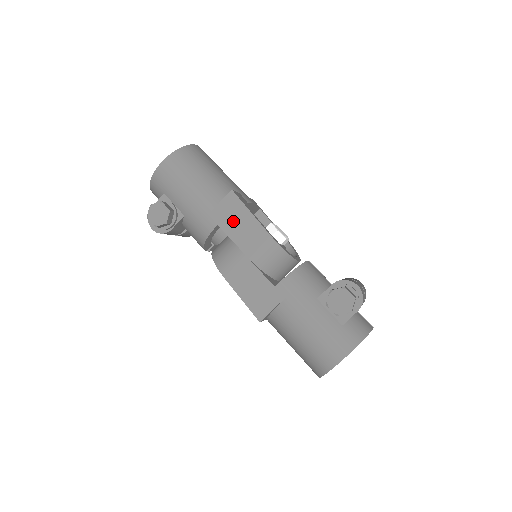
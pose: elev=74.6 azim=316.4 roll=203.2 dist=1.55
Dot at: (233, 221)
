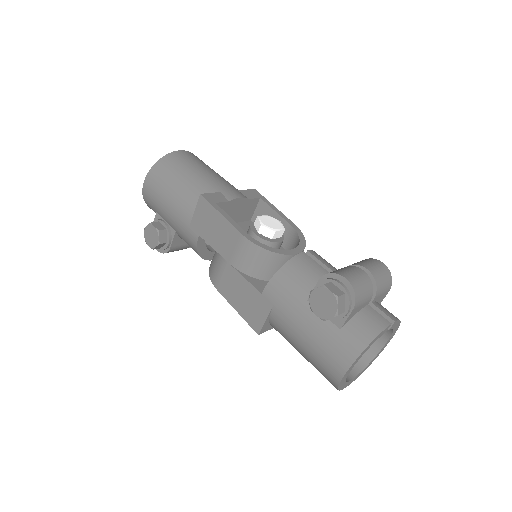
Dot at: (210, 228)
